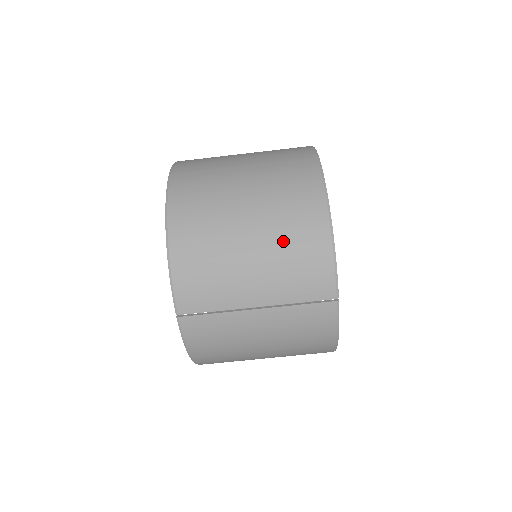
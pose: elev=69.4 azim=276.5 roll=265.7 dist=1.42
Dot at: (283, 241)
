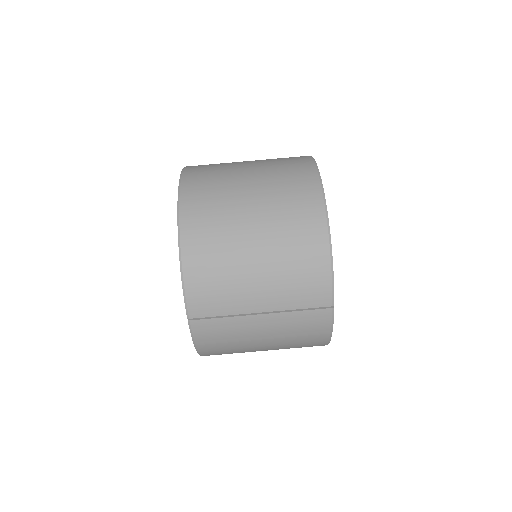
Dot at: (286, 255)
